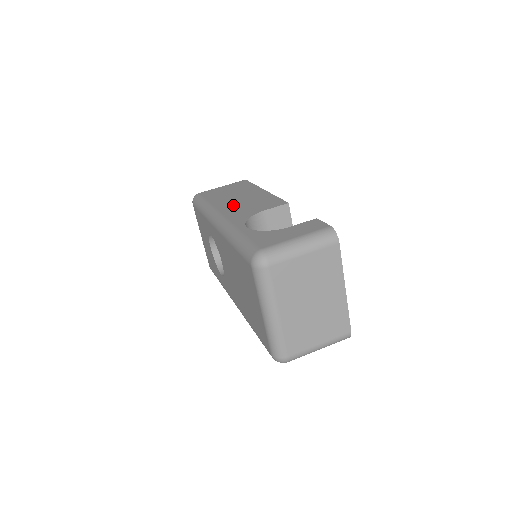
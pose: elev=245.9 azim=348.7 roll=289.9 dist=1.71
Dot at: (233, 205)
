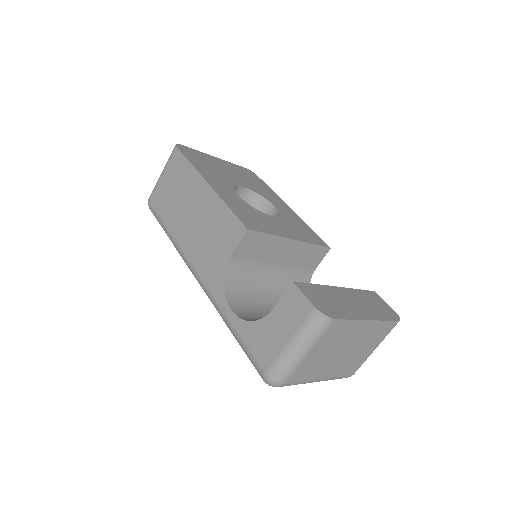
Dot at: (195, 241)
